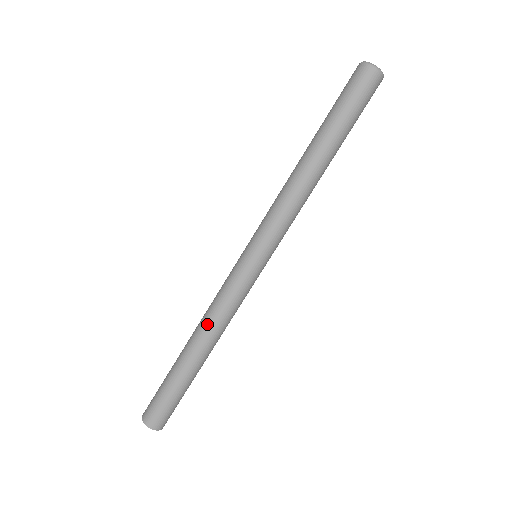
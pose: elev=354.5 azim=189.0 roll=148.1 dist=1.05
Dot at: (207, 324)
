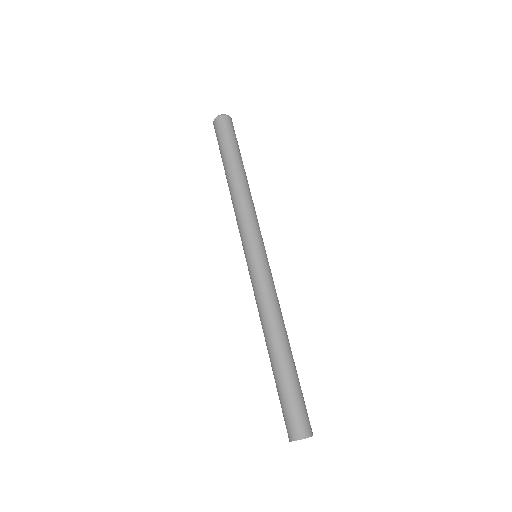
Dot at: (262, 323)
